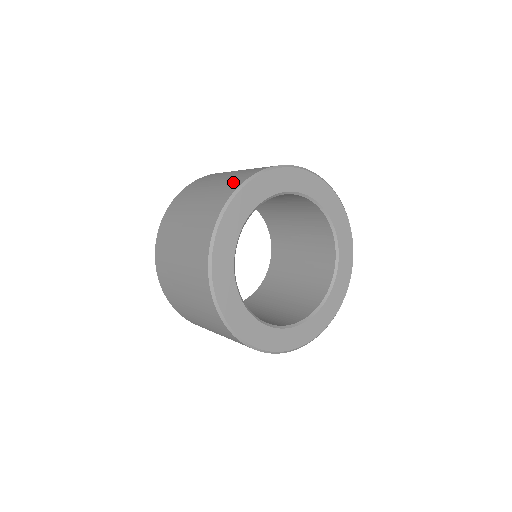
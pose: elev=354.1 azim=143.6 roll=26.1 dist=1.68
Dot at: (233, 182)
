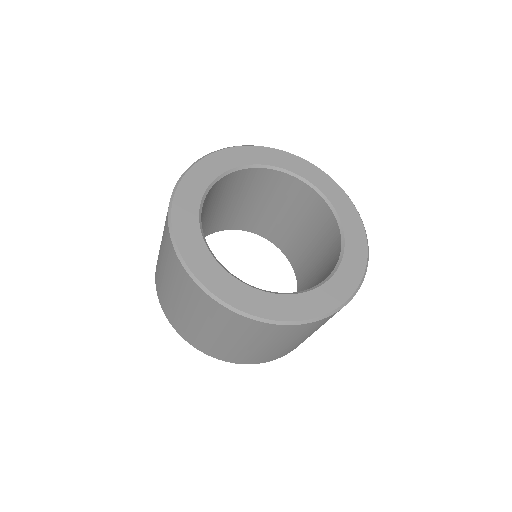
Dot at: occluded
